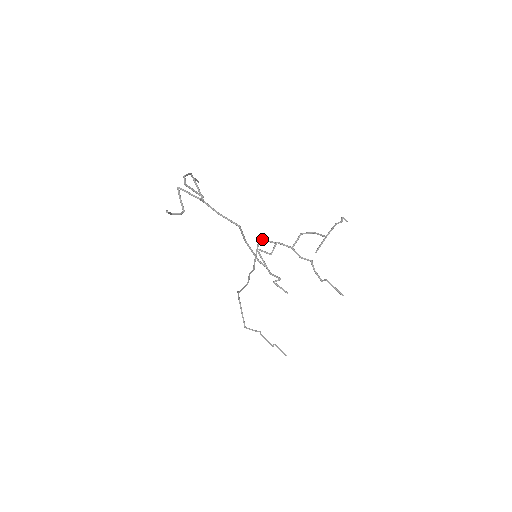
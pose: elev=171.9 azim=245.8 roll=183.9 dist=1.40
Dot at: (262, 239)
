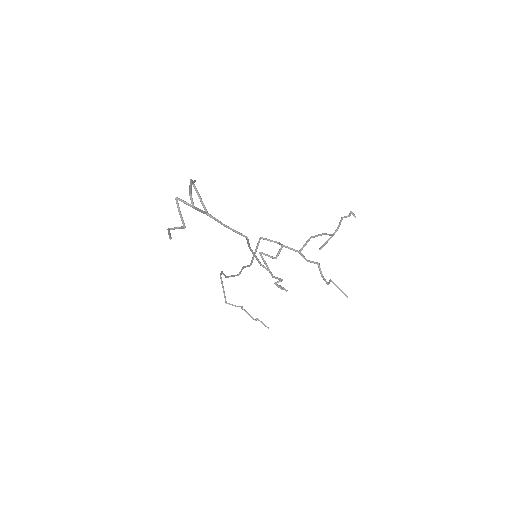
Dot at: (264, 238)
